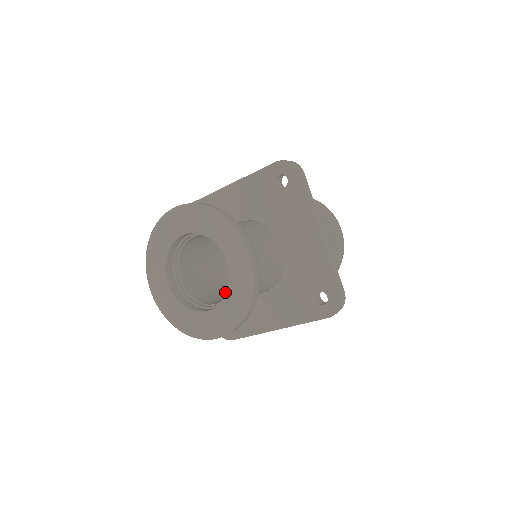
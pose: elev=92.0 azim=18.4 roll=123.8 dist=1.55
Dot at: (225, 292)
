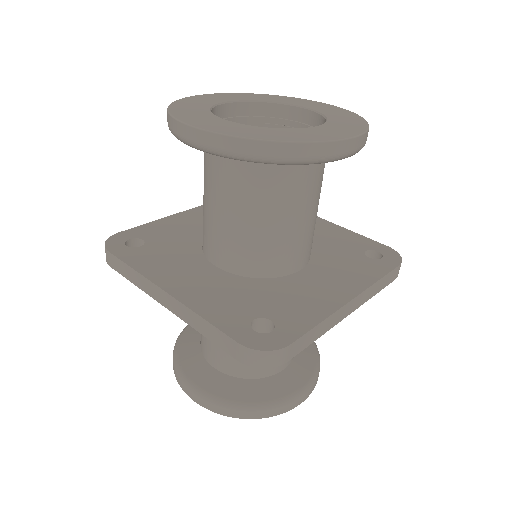
Dot at: occluded
